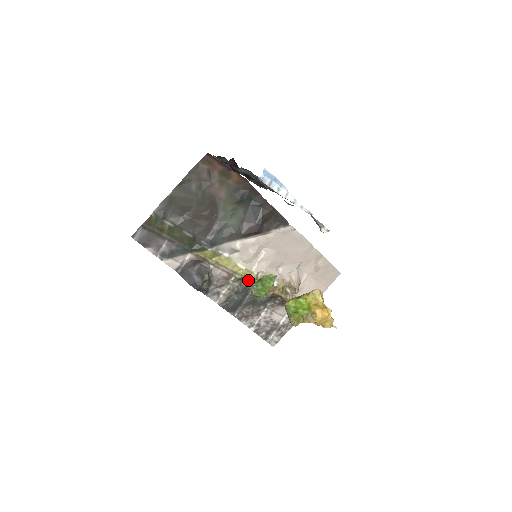
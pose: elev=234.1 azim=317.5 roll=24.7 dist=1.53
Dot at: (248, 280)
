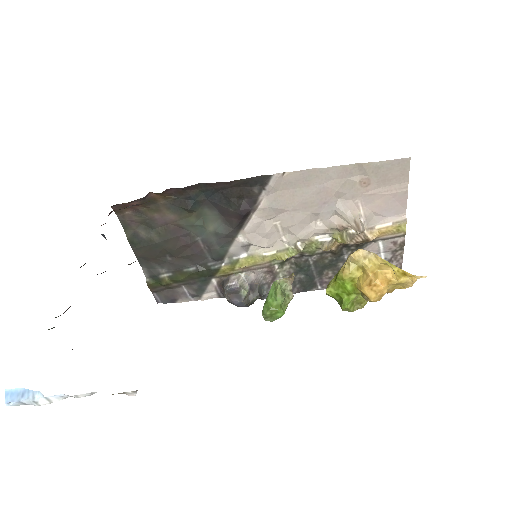
Dot at: occluded
